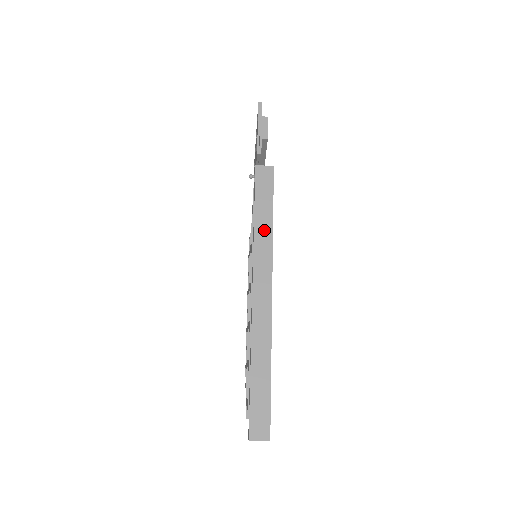
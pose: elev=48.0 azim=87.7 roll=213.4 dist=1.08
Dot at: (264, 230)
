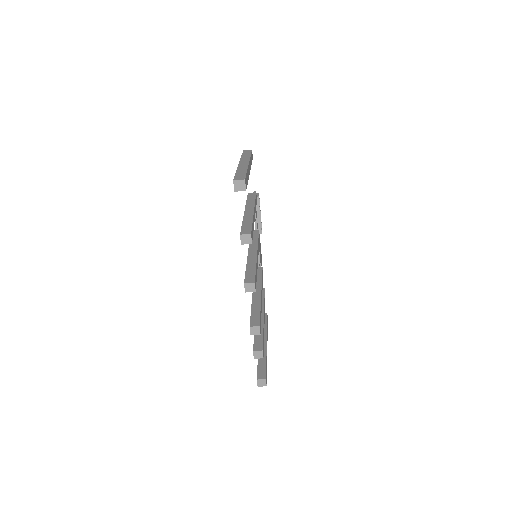
Dot at: (246, 156)
